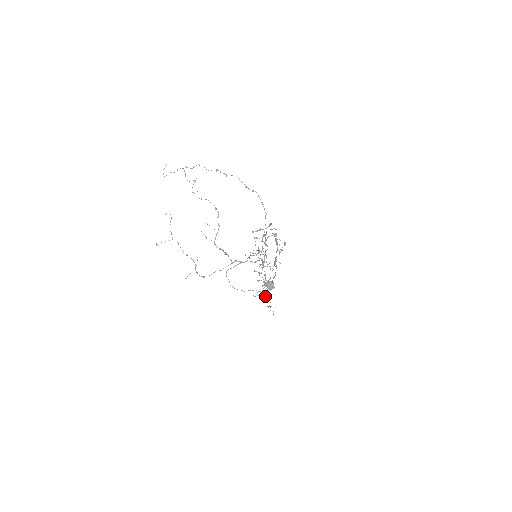
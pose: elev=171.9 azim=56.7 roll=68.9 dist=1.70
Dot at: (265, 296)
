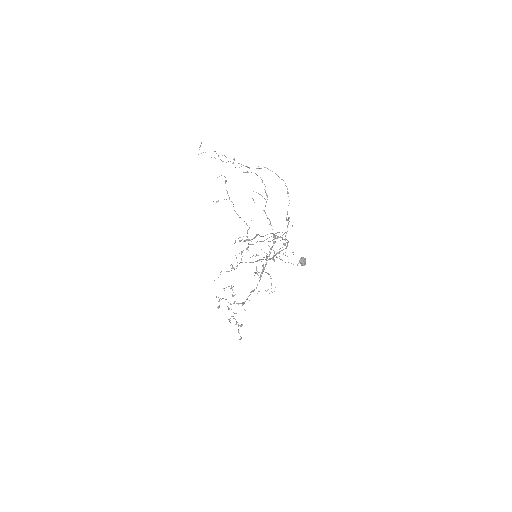
Dot at: (271, 291)
